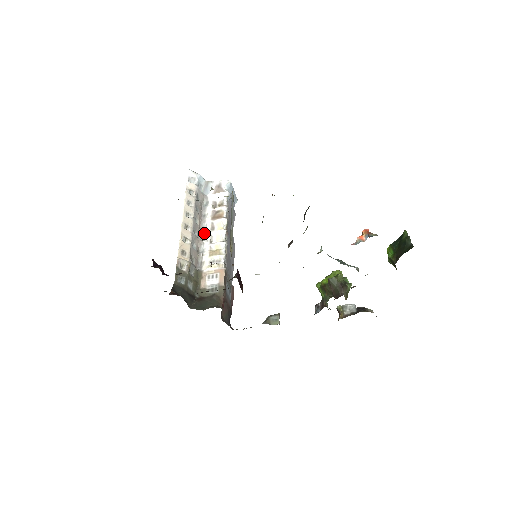
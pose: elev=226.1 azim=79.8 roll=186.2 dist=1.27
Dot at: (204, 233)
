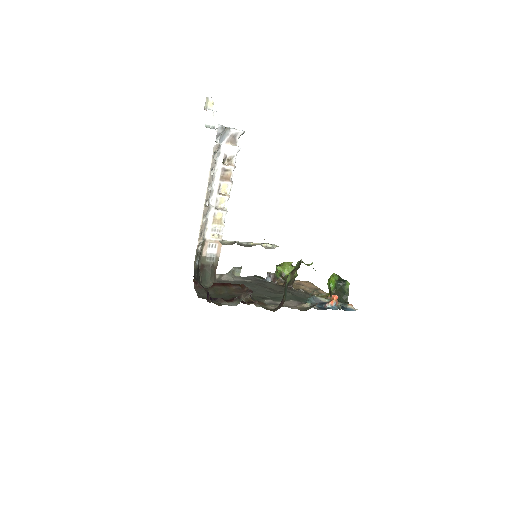
Dot at: (212, 195)
